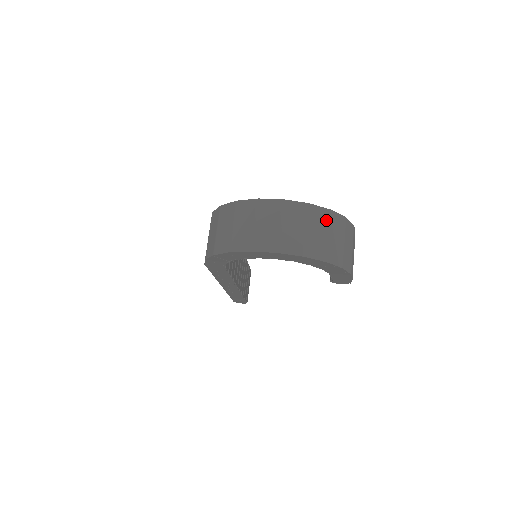
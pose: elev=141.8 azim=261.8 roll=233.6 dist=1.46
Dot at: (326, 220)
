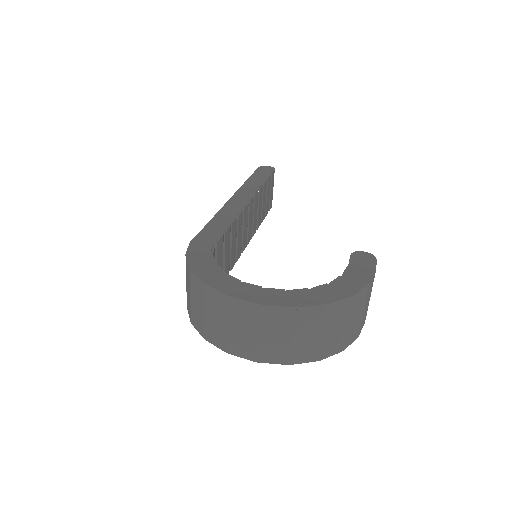
Dot at: (321, 318)
